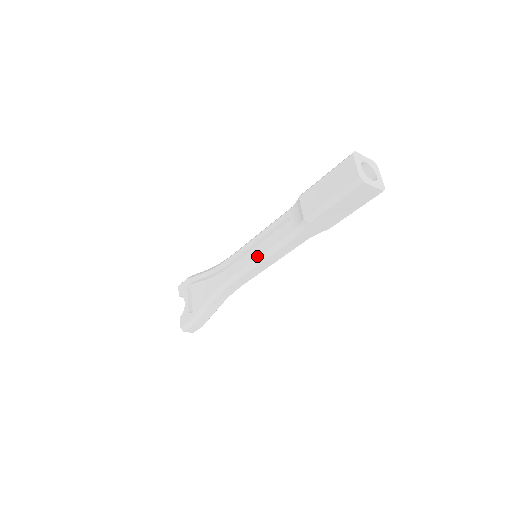
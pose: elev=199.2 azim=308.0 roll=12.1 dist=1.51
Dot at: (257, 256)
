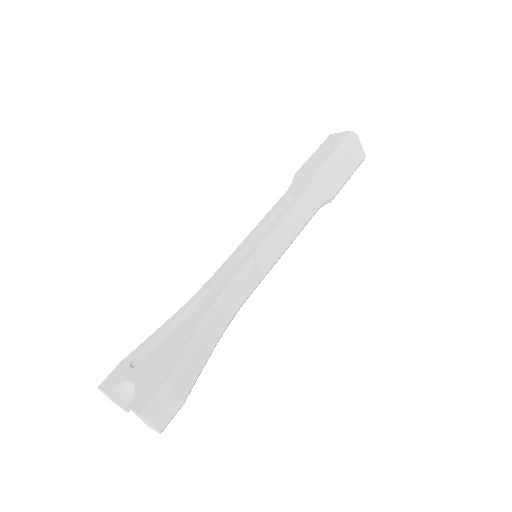
Dot at: (269, 233)
